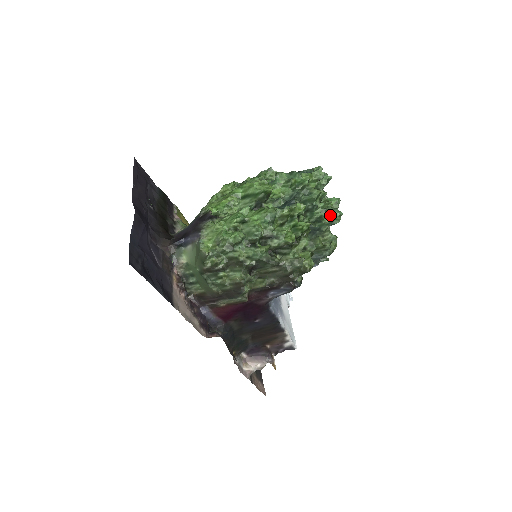
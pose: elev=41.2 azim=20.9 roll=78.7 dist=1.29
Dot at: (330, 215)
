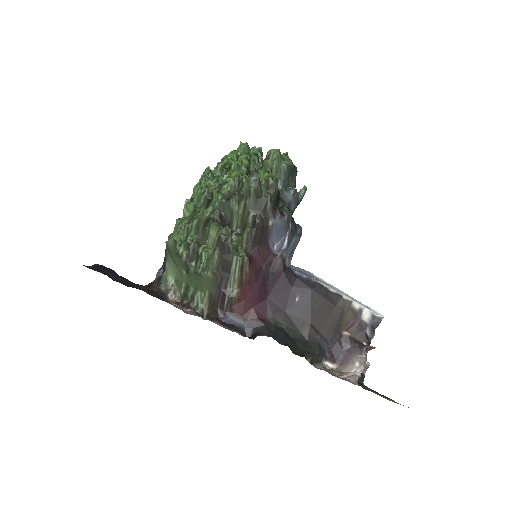
Dot at: occluded
